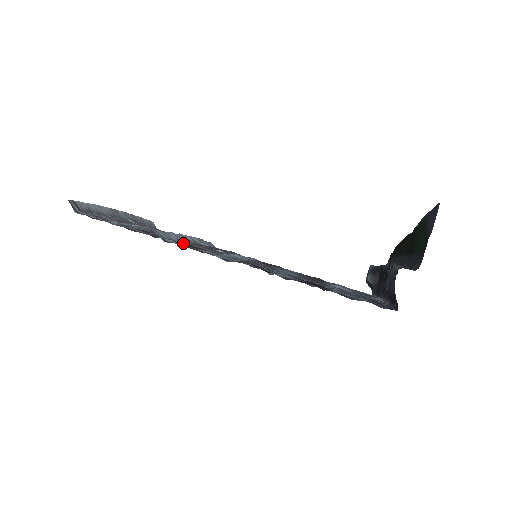
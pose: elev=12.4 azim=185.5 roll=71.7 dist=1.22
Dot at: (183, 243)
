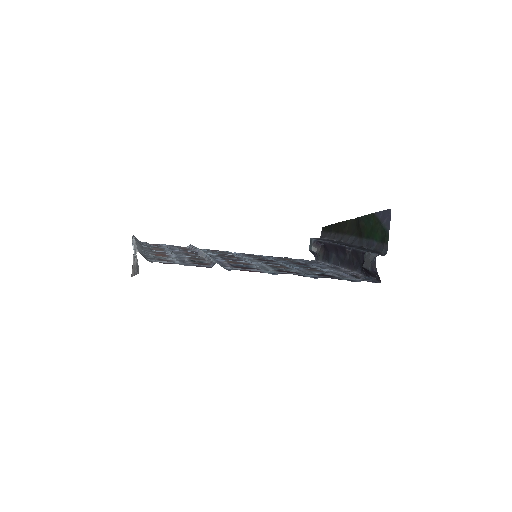
Dot at: (233, 266)
